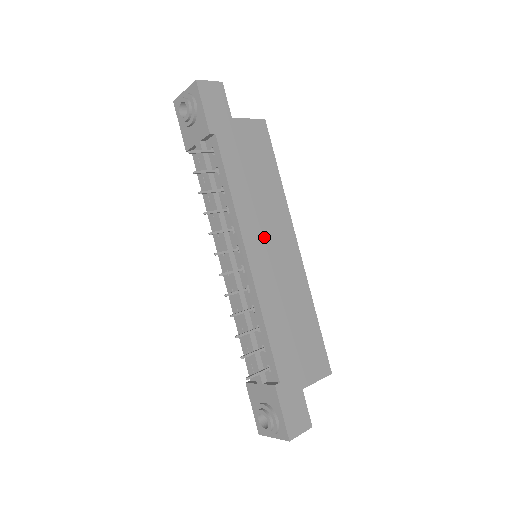
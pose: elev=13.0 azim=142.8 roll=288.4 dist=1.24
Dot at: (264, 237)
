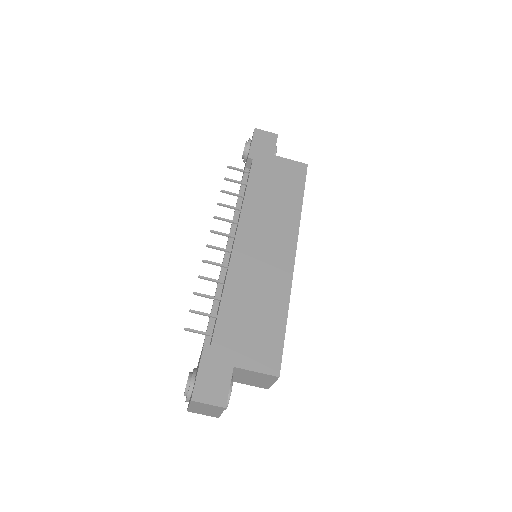
Dot at: (260, 234)
